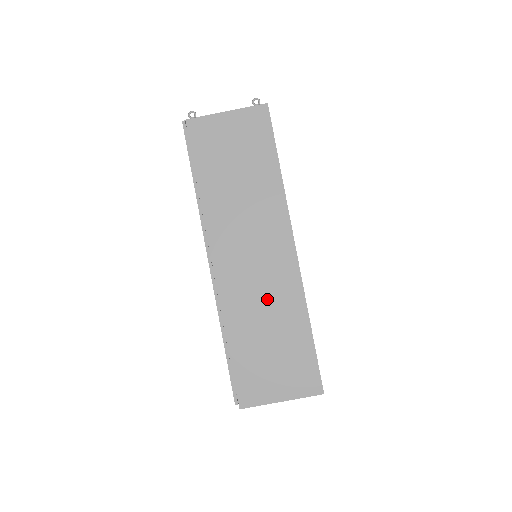
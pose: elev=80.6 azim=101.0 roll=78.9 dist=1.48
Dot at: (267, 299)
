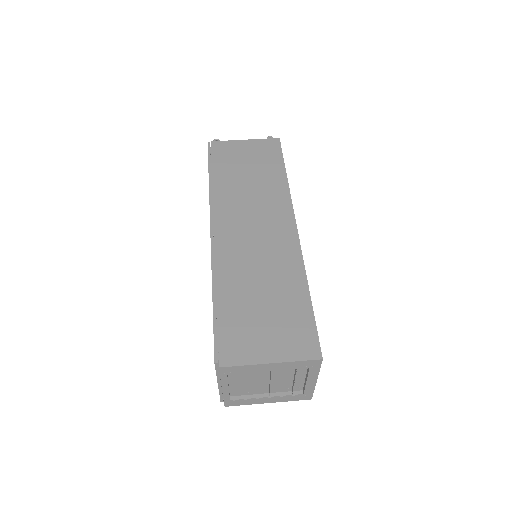
Dot at: (265, 264)
